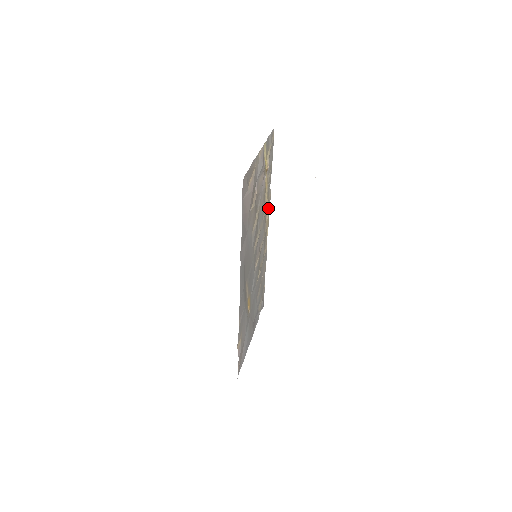
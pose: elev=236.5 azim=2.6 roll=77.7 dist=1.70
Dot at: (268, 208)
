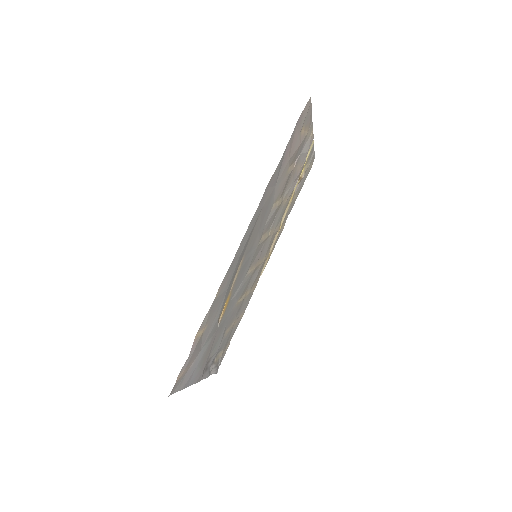
Dot at: (277, 237)
